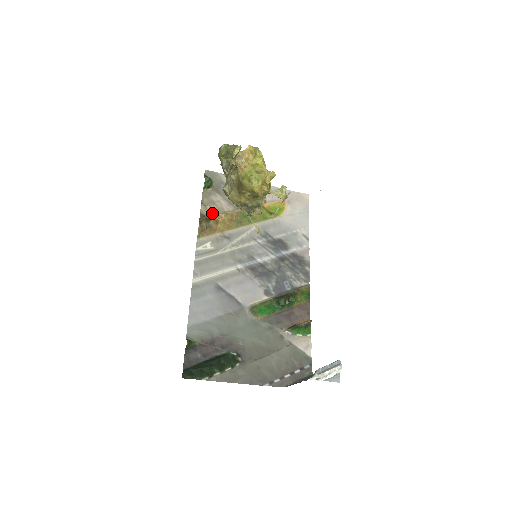
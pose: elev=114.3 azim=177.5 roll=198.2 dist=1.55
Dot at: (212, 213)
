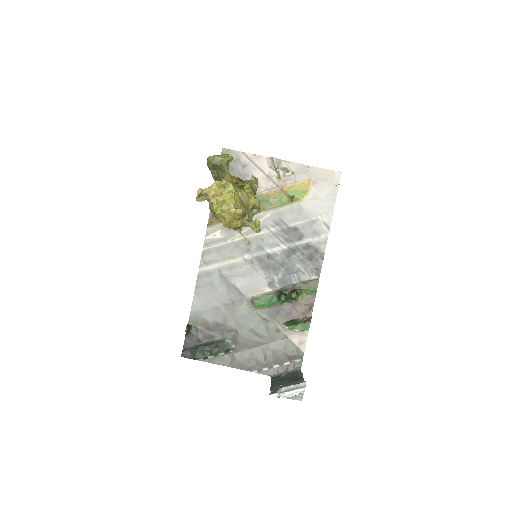
Dot at: occluded
